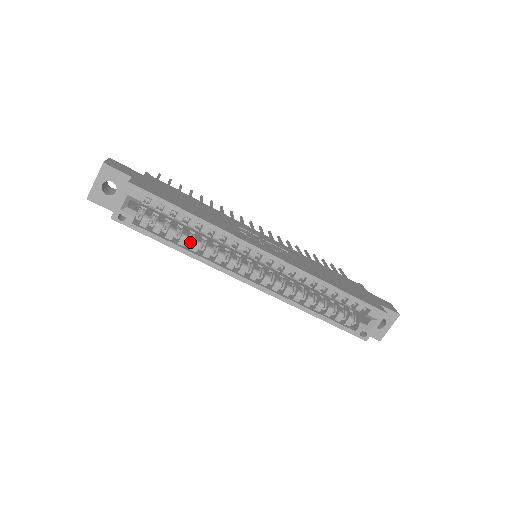
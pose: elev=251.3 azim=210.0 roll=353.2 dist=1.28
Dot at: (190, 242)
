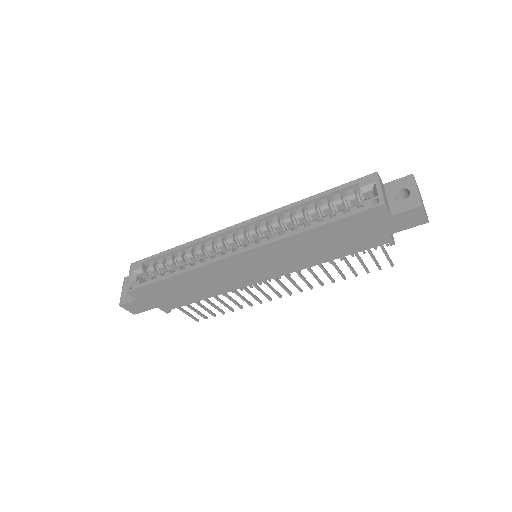
Dot at: occluded
